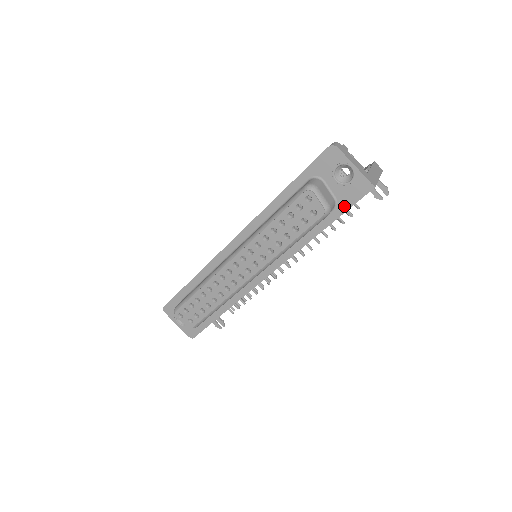
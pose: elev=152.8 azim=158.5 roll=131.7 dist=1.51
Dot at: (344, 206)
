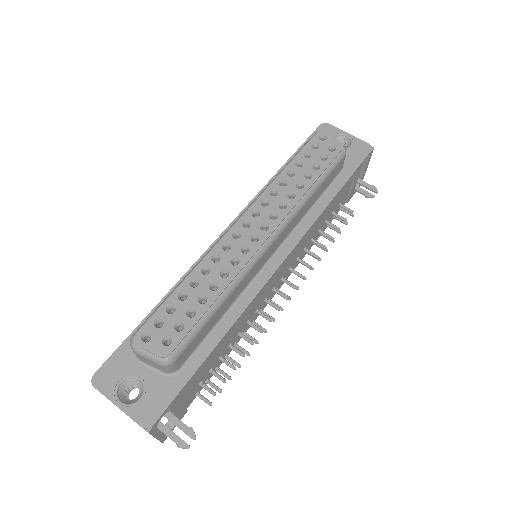
Dot at: (352, 166)
